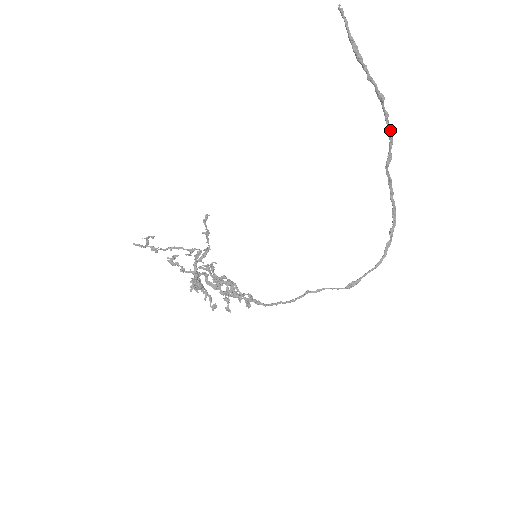
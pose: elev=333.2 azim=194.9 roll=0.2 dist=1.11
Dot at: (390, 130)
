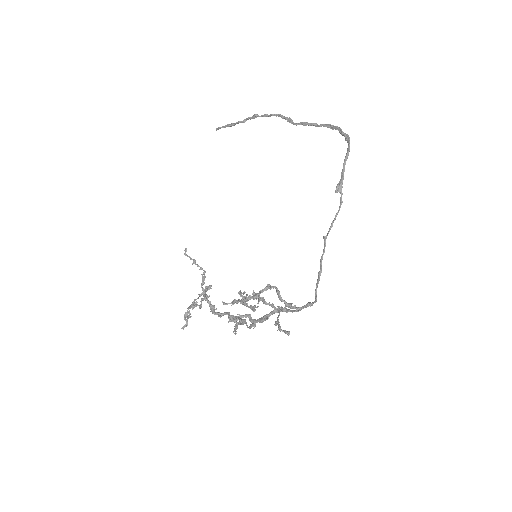
Dot at: (273, 115)
